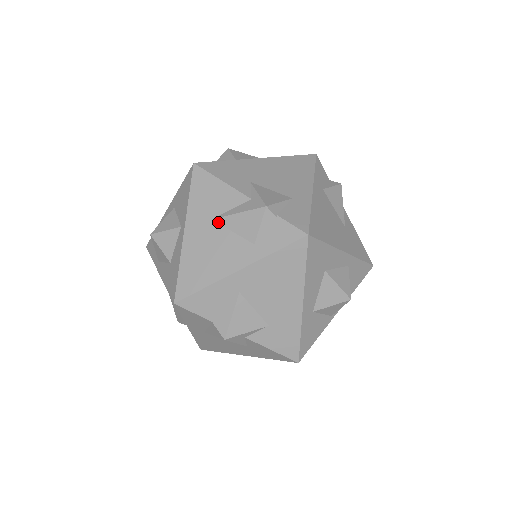
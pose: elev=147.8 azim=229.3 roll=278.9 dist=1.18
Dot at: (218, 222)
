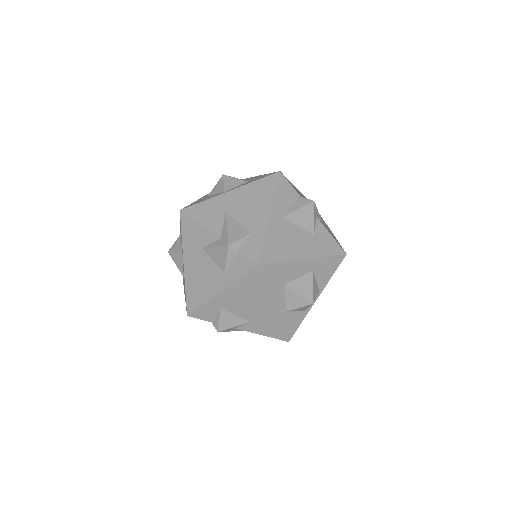
Dot at: occluded
